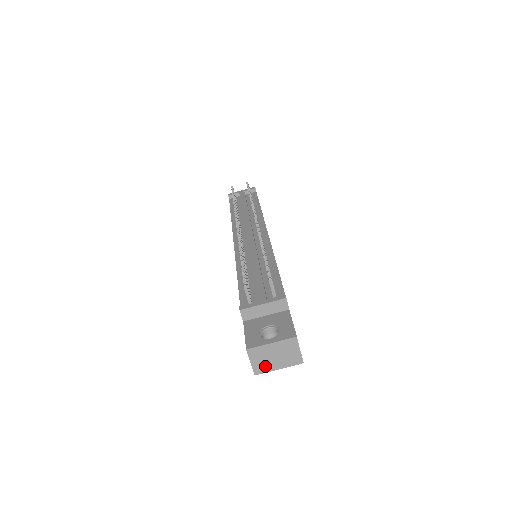
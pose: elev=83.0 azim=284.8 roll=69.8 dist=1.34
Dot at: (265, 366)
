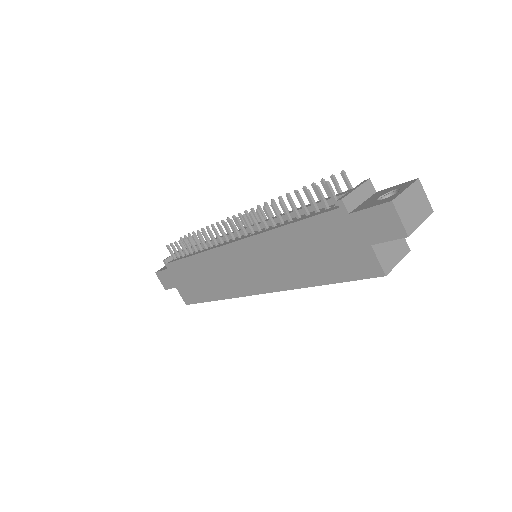
Dot at: (411, 222)
